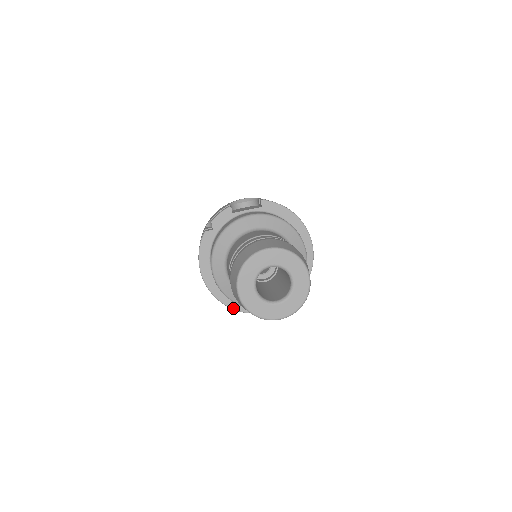
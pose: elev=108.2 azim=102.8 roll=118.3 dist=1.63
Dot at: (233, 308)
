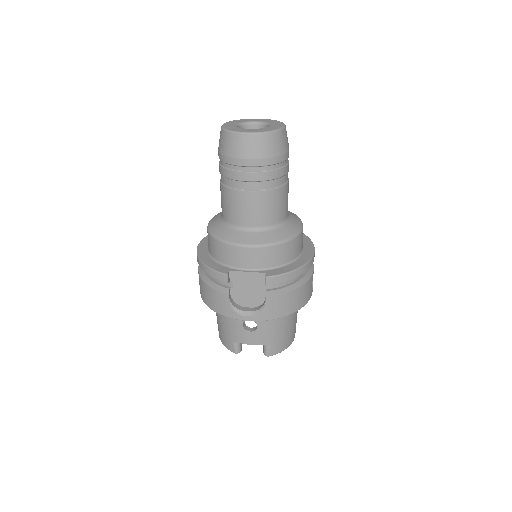
Dot at: (211, 268)
